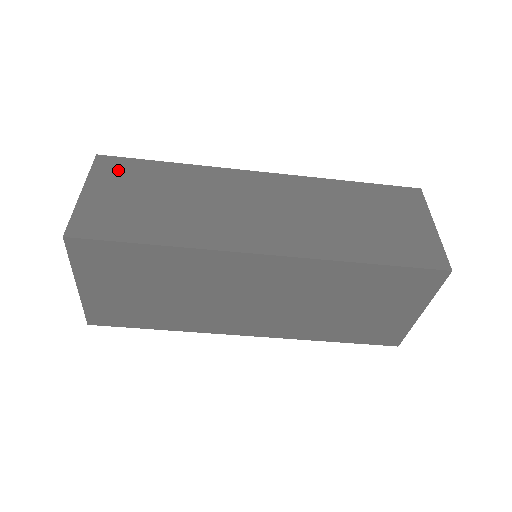
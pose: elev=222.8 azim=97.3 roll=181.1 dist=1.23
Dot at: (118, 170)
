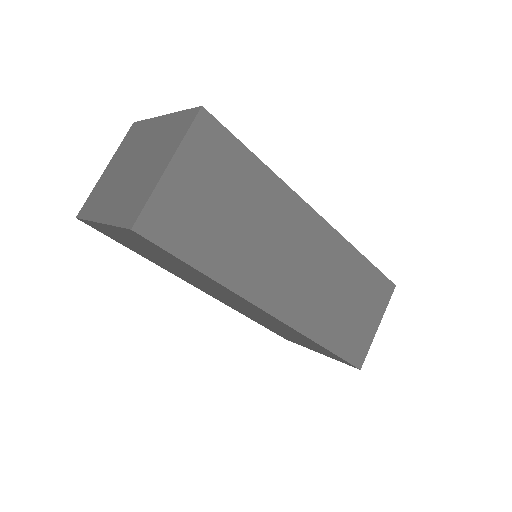
Dot at: (213, 147)
